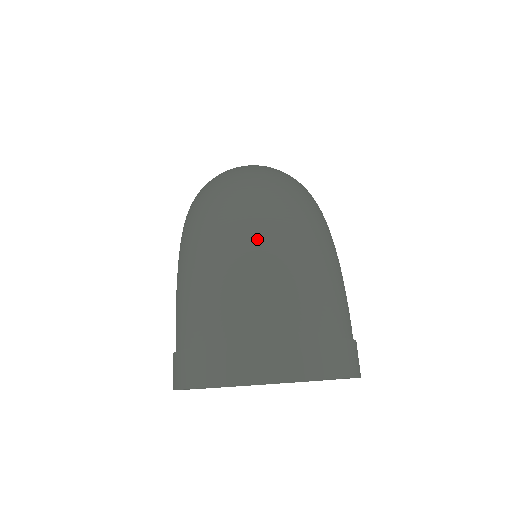
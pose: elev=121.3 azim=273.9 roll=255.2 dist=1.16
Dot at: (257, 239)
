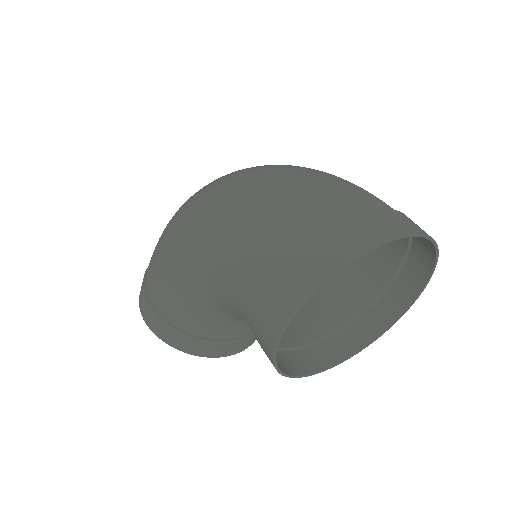
Dot at: (308, 169)
